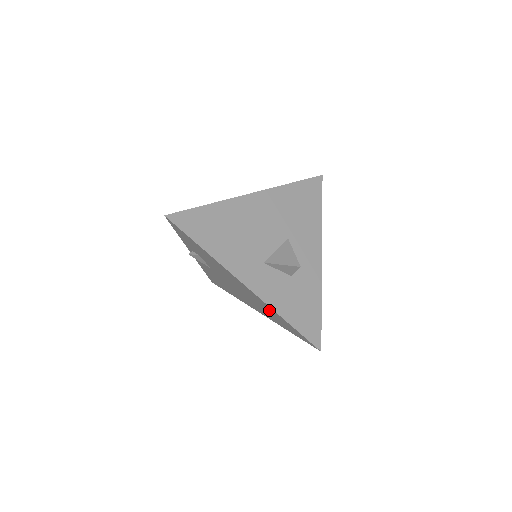
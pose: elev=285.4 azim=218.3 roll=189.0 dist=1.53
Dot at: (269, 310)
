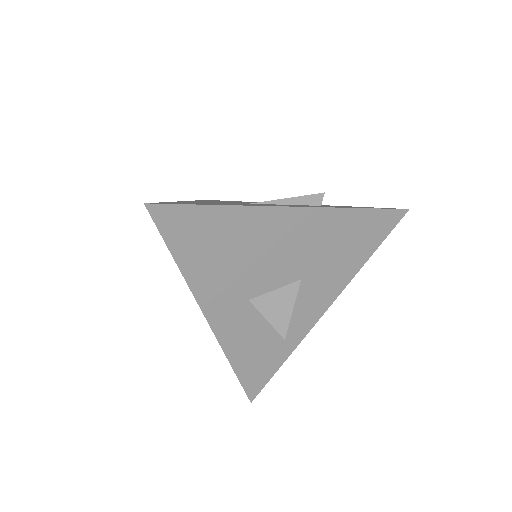
Dot at: occluded
